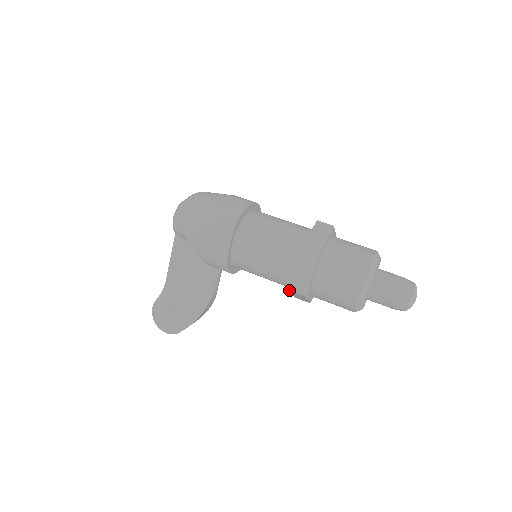
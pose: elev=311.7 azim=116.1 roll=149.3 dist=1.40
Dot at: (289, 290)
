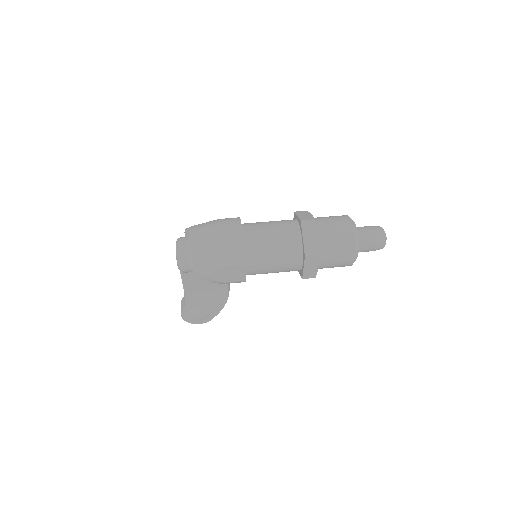
Dot at: occluded
